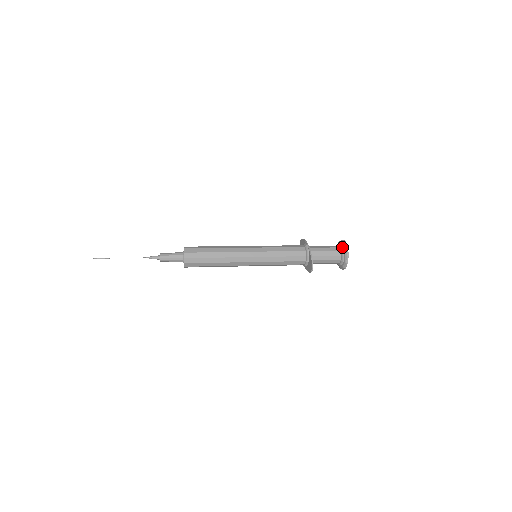
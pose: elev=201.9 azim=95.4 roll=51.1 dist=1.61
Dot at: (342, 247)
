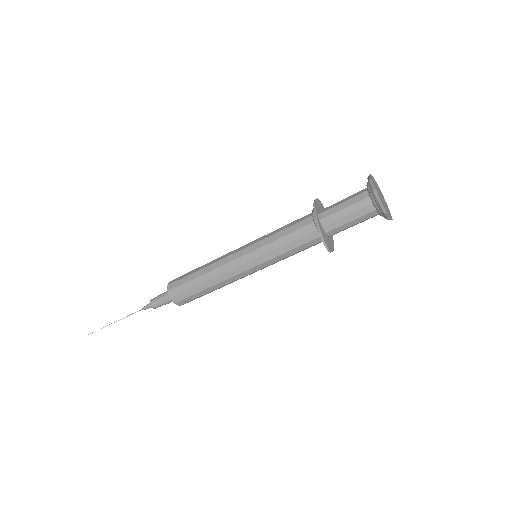
Dot at: (368, 190)
